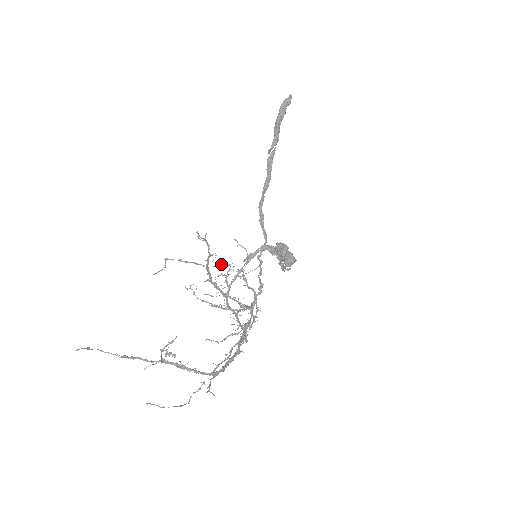
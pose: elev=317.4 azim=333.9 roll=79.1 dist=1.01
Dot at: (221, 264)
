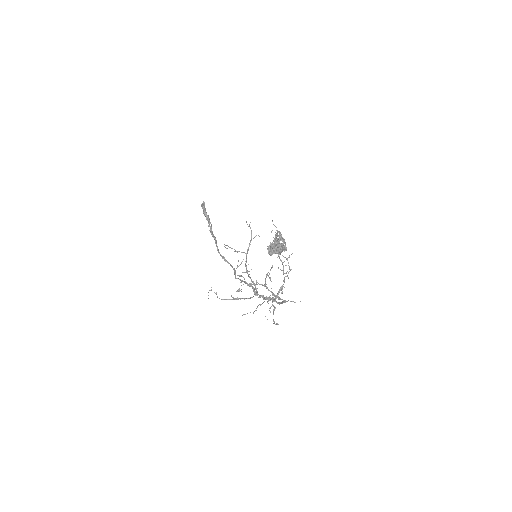
Dot at: occluded
